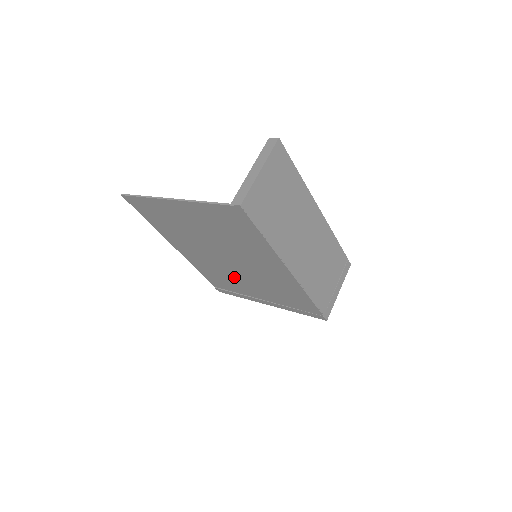
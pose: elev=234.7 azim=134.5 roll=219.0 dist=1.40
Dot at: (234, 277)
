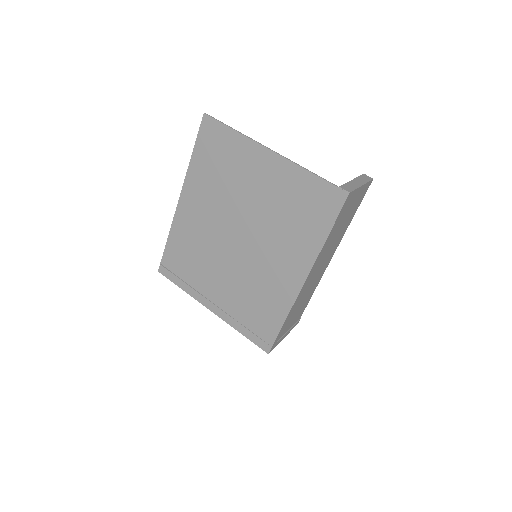
Dot at: (213, 262)
